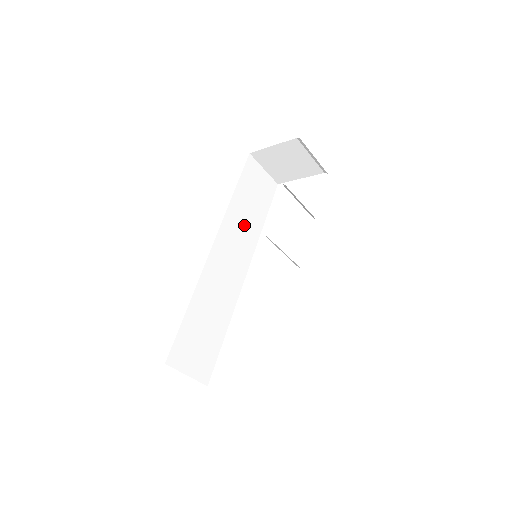
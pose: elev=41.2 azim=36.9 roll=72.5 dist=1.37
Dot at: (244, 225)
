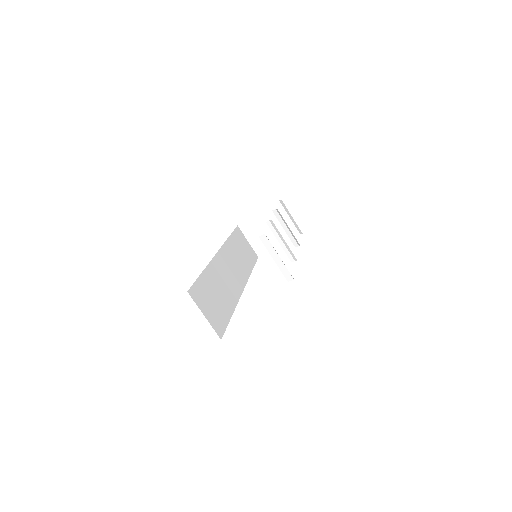
Dot at: (238, 259)
